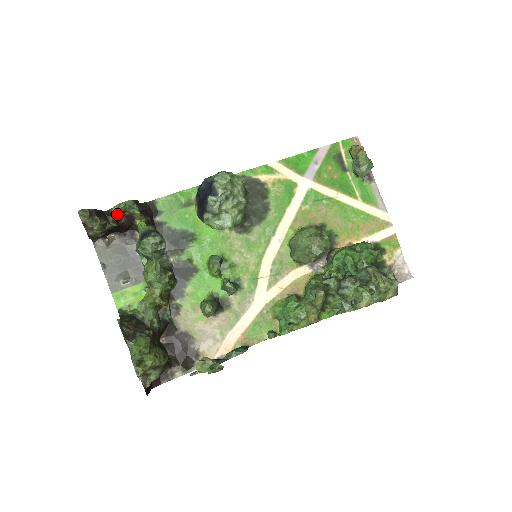
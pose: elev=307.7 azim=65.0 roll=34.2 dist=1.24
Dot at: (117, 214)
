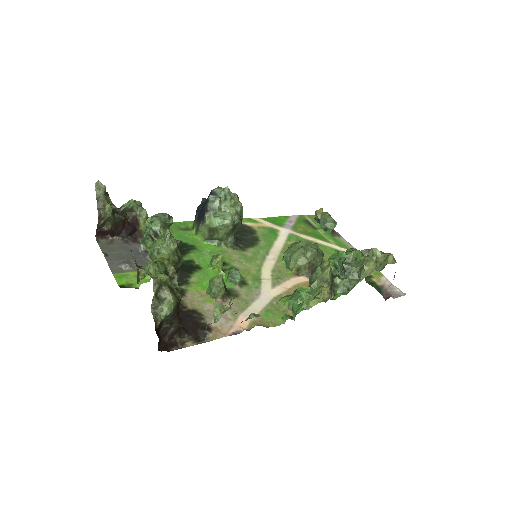
Dot at: (125, 213)
